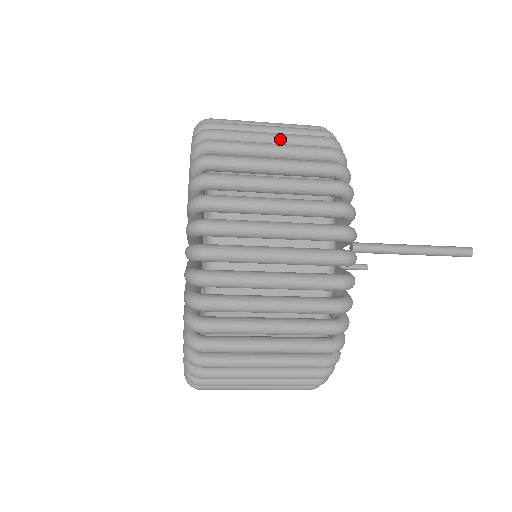
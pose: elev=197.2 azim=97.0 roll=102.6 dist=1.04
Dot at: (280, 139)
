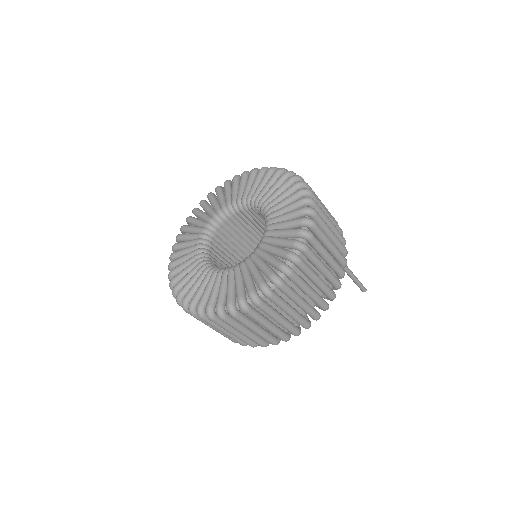
Dot at: occluded
